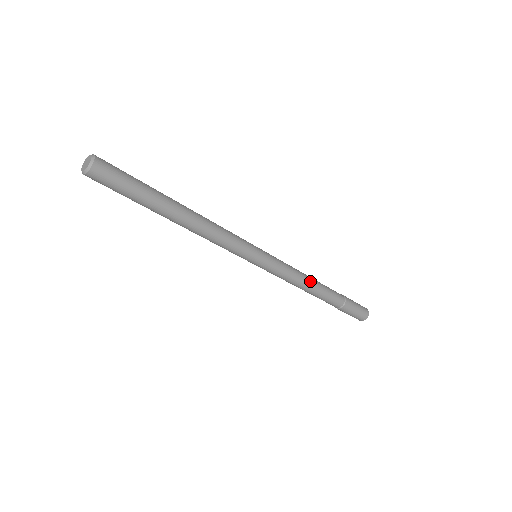
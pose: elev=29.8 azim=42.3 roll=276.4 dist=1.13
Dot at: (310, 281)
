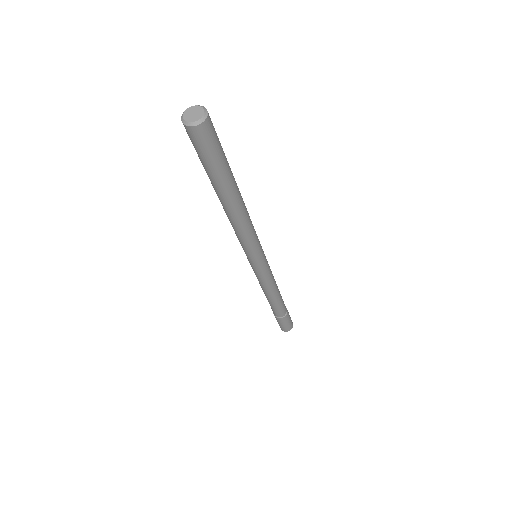
Dot at: occluded
